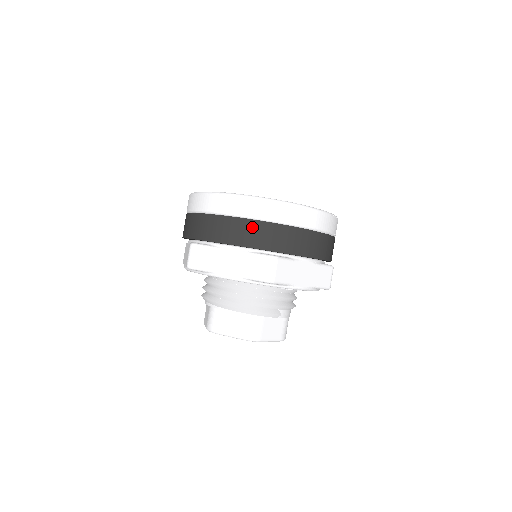
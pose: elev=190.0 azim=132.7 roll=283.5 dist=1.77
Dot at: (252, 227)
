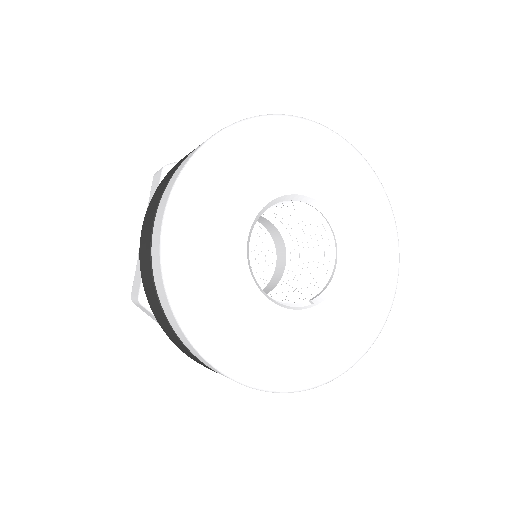
Dot at: occluded
